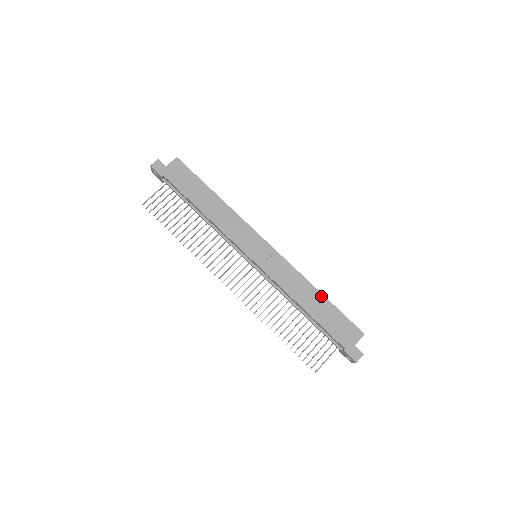
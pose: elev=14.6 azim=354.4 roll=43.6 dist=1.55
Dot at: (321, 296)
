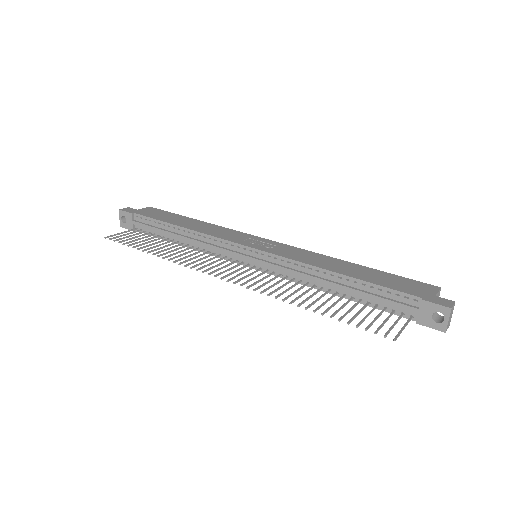
Dot at: (357, 265)
